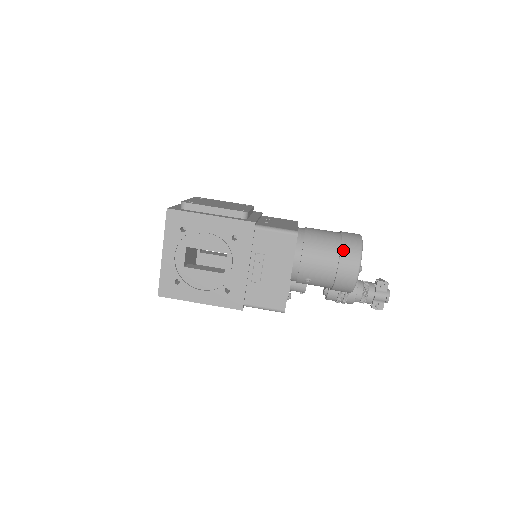
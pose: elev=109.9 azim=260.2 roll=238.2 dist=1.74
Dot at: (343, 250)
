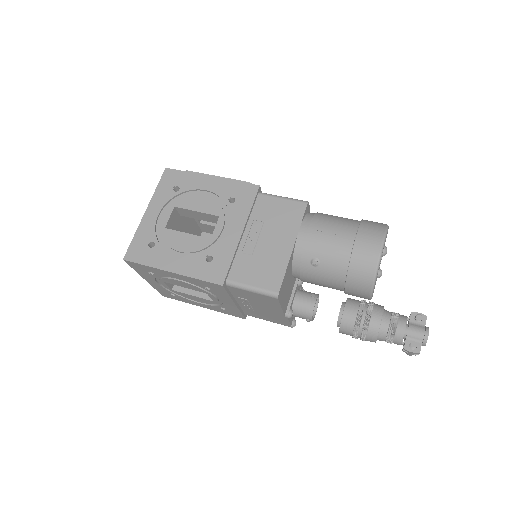
Dot at: (363, 224)
